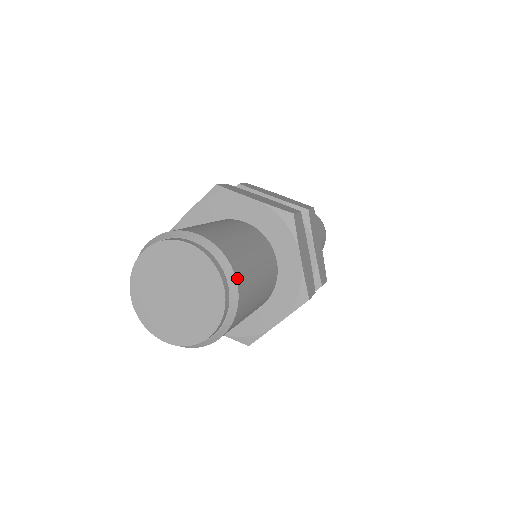
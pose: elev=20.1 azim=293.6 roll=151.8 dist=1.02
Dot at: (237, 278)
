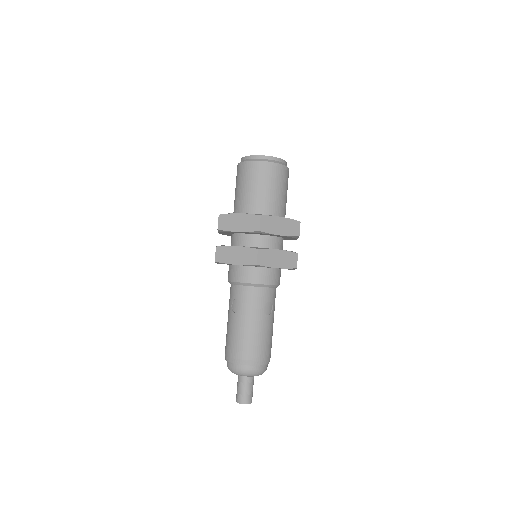
Dot at: occluded
